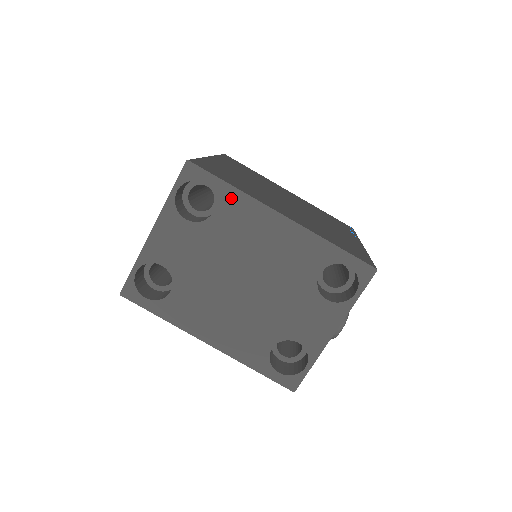
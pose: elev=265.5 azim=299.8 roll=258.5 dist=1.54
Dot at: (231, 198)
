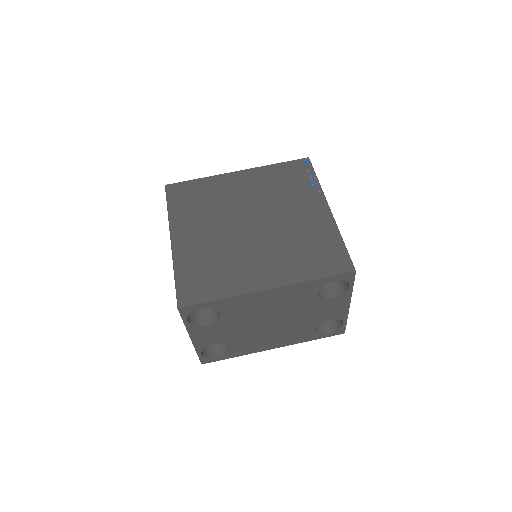
Dot at: (225, 303)
